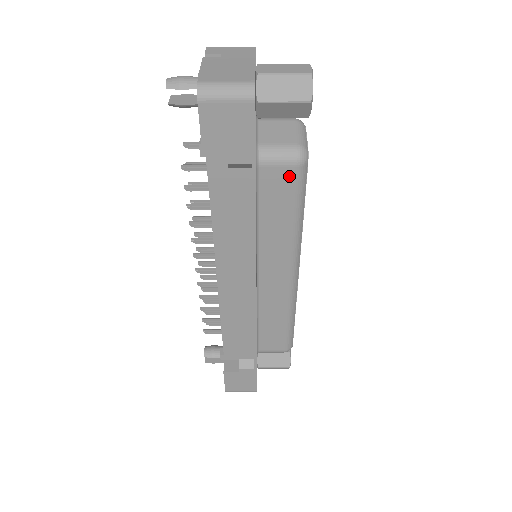
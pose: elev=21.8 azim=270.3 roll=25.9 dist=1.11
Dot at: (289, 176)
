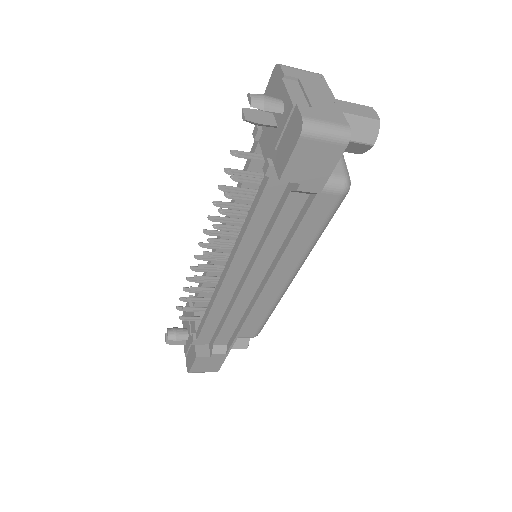
Dot at: (331, 202)
